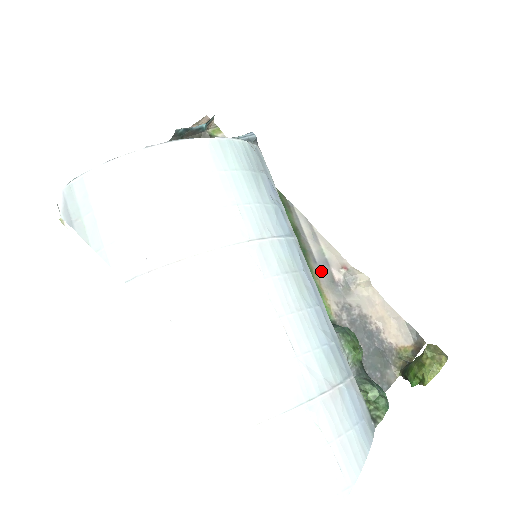
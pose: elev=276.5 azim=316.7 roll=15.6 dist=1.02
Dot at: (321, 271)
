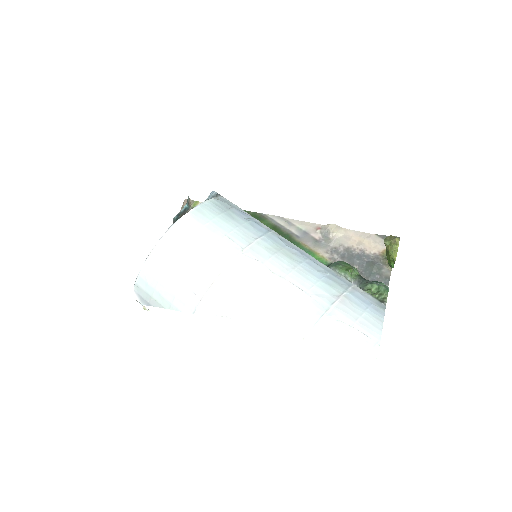
Dot at: (305, 240)
